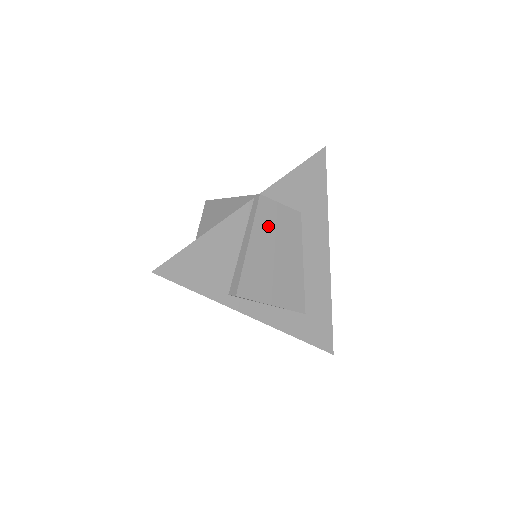
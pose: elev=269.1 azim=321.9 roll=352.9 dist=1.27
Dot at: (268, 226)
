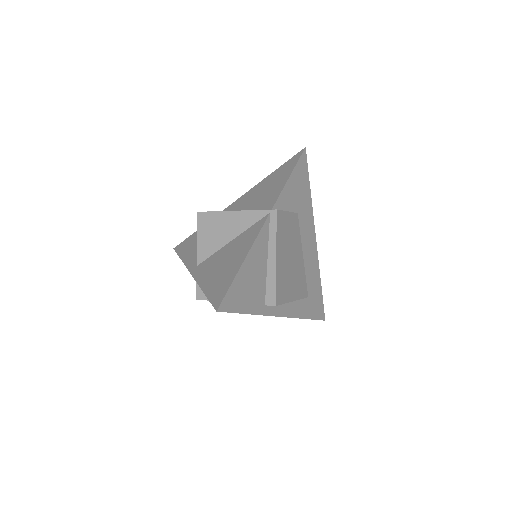
Dot at: (284, 235)
